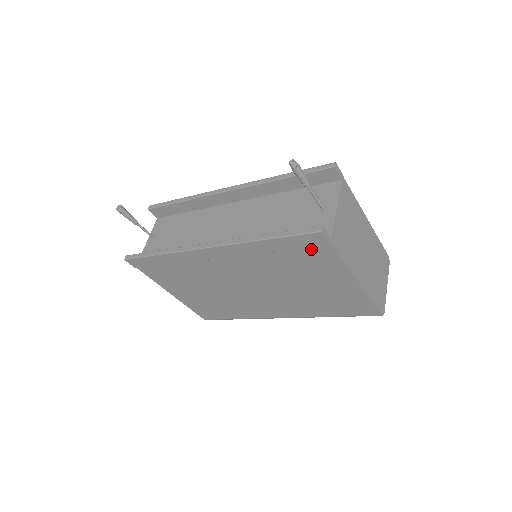
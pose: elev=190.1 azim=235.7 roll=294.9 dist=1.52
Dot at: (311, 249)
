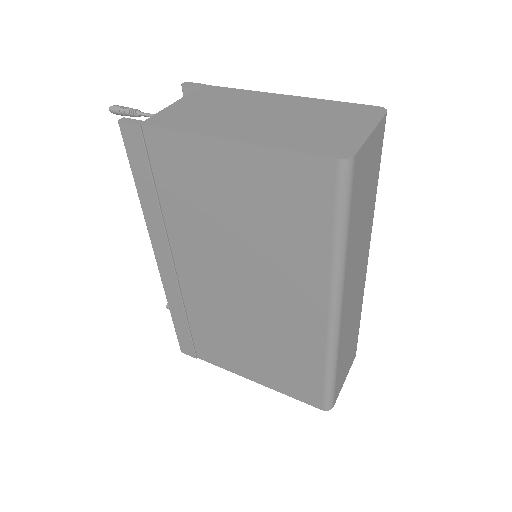
Dot at: (154, 155)
